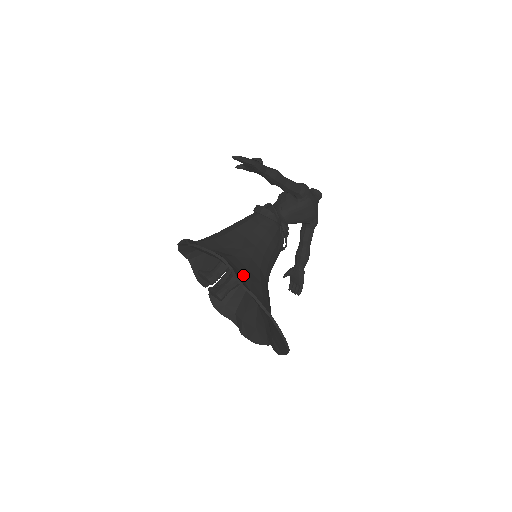
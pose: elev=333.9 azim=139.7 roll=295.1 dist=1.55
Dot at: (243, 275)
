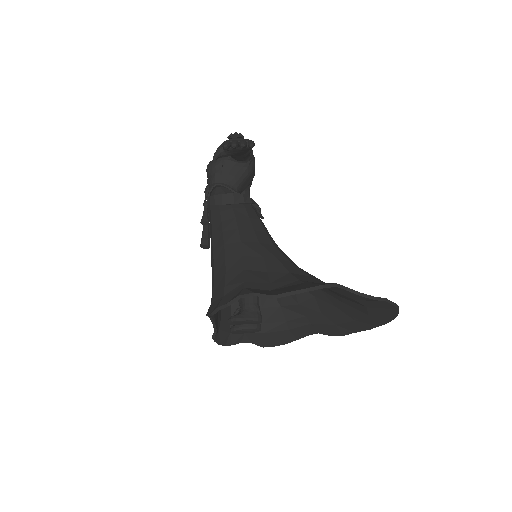
Dot at: occluded
